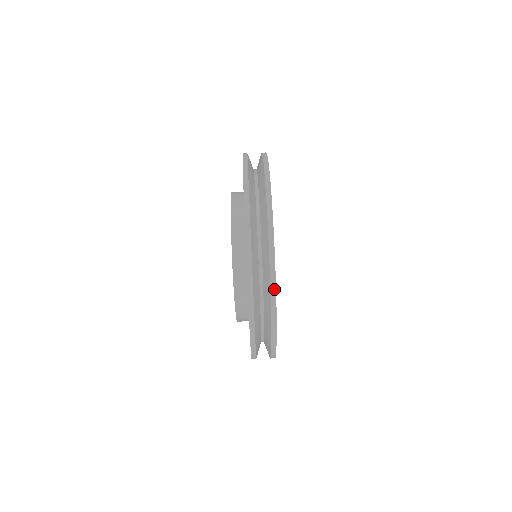
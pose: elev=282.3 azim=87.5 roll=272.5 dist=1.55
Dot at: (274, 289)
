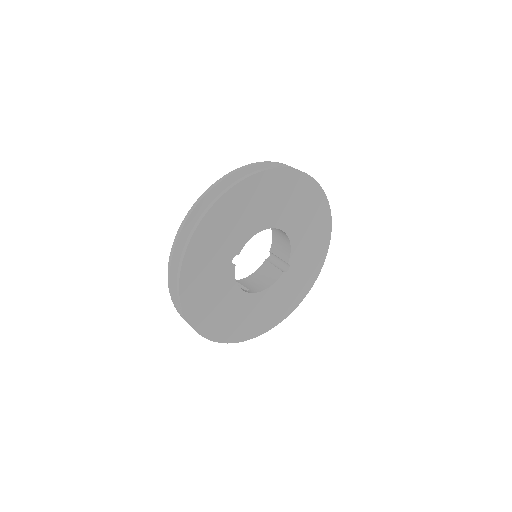
Dot at: (178, 290)
